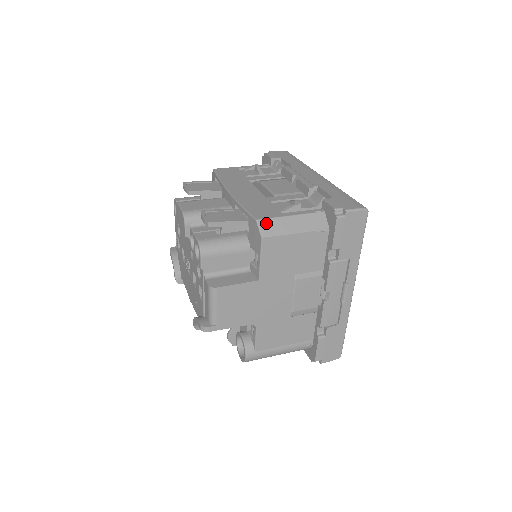
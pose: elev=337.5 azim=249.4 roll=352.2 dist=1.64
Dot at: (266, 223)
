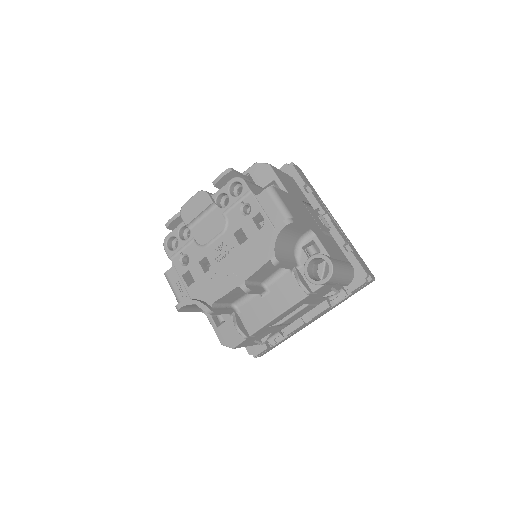
Dot at: occluded
